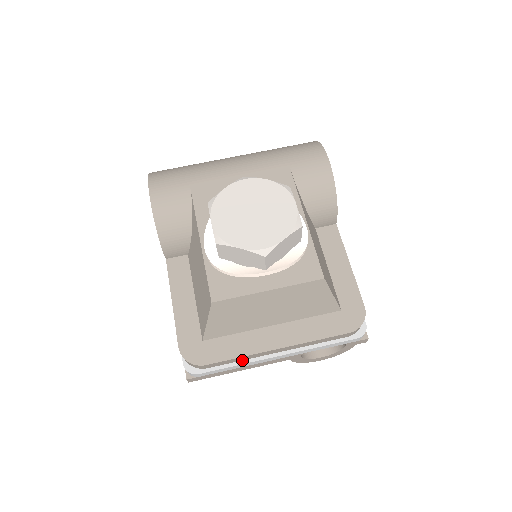
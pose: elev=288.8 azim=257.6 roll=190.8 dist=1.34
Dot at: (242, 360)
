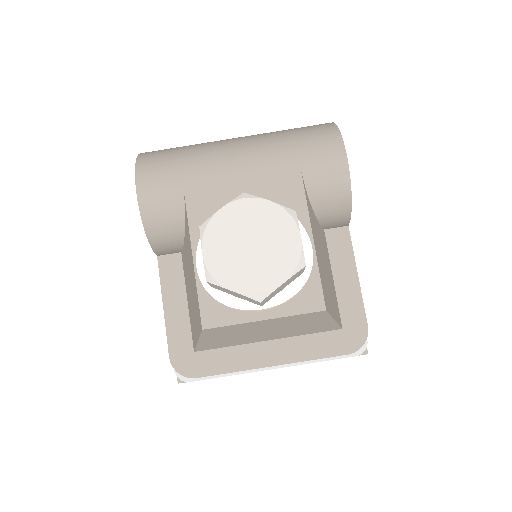
Dot at: occluded
